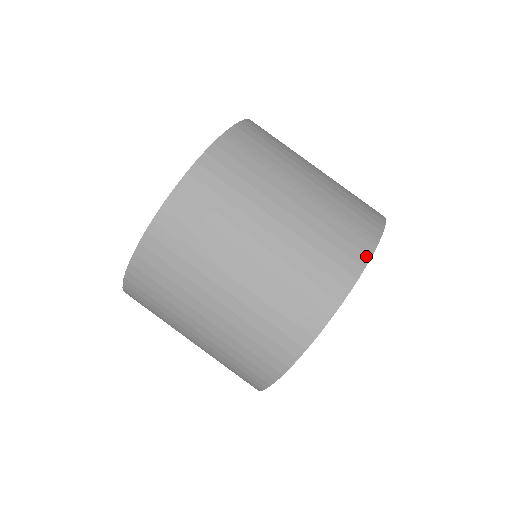
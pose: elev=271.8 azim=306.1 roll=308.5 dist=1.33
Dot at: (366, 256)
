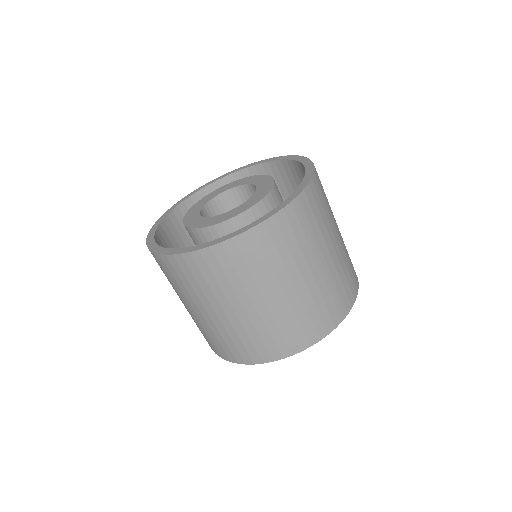
Dot at: (334, 326)
